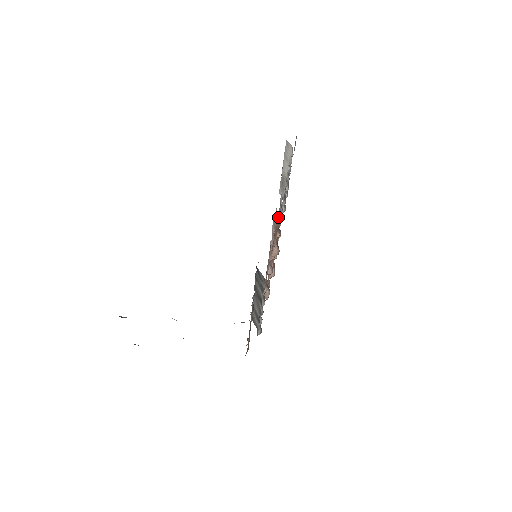
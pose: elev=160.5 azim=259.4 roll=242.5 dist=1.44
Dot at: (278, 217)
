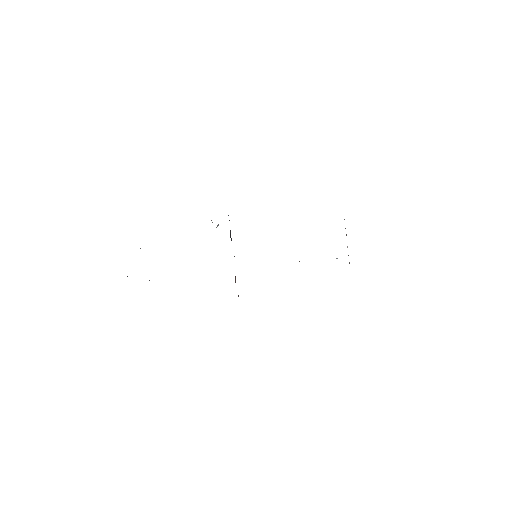
Dot at: occluded
